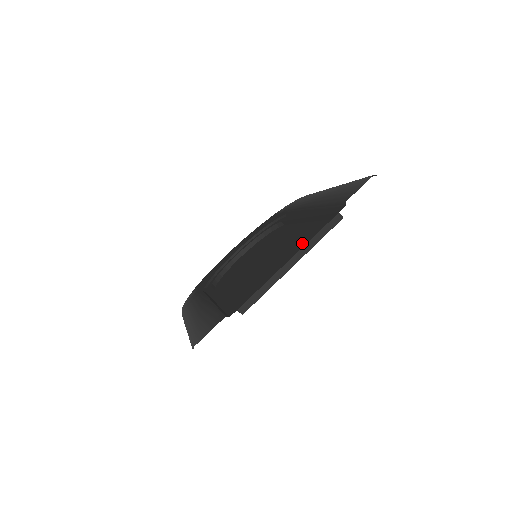
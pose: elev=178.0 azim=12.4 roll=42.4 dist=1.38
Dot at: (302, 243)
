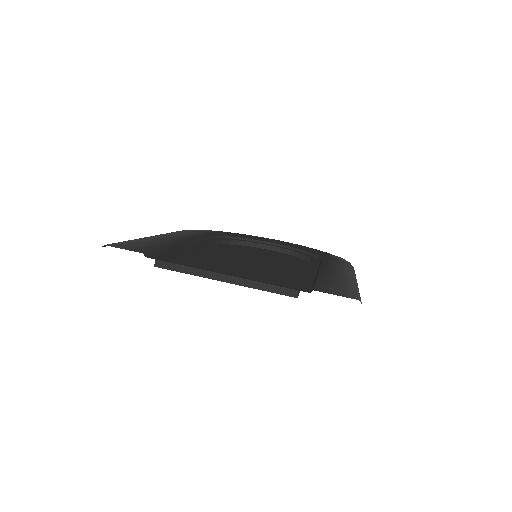
Dot at: (264, 280)
